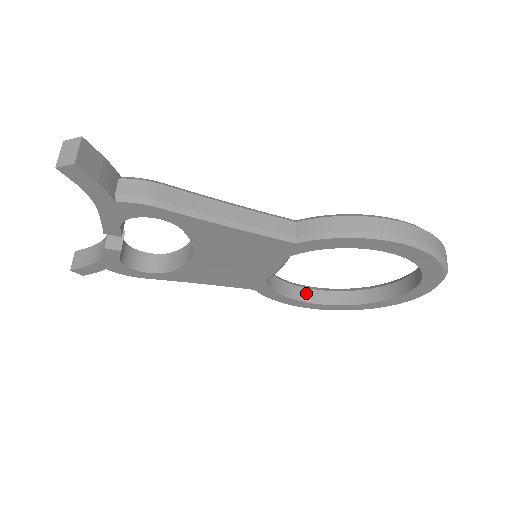
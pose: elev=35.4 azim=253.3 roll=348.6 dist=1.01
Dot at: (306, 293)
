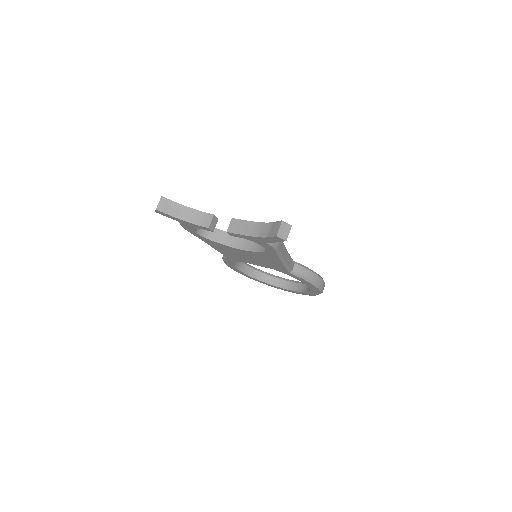
Dot at: (237, 262)
